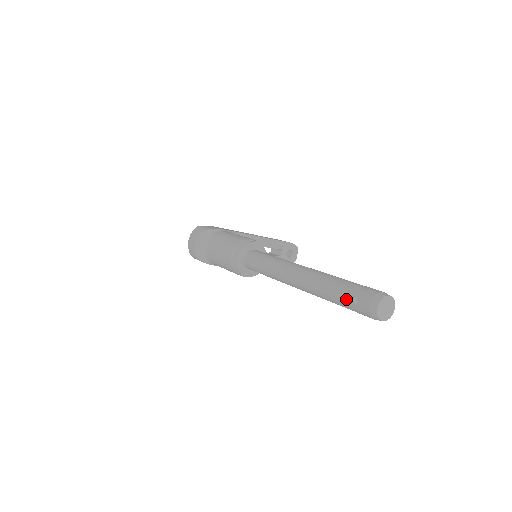
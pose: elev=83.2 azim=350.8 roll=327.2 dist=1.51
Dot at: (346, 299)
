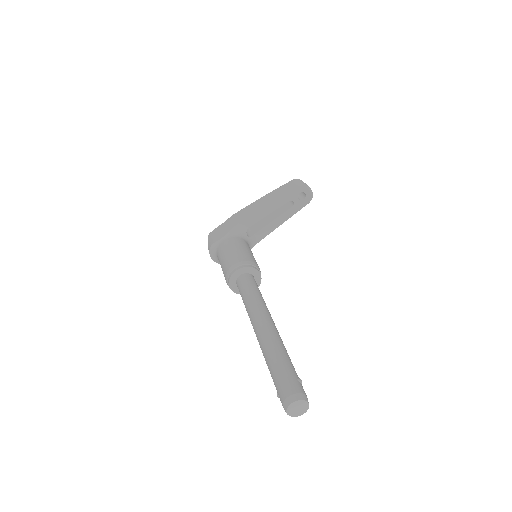
Dot at: occluded
